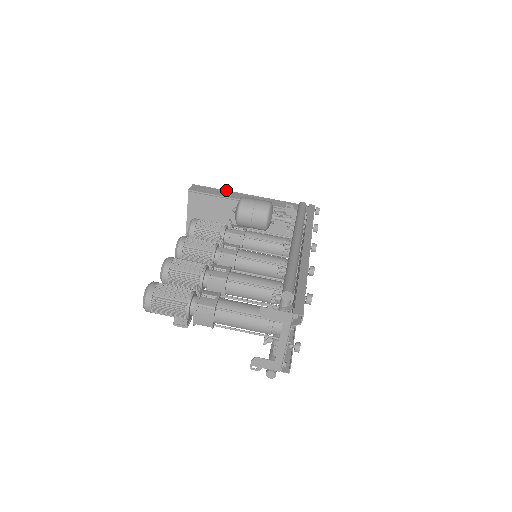
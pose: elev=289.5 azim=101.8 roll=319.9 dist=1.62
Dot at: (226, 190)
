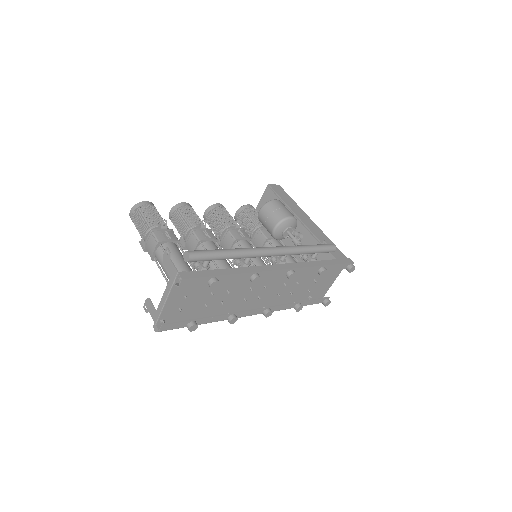
Dot at: occluded
